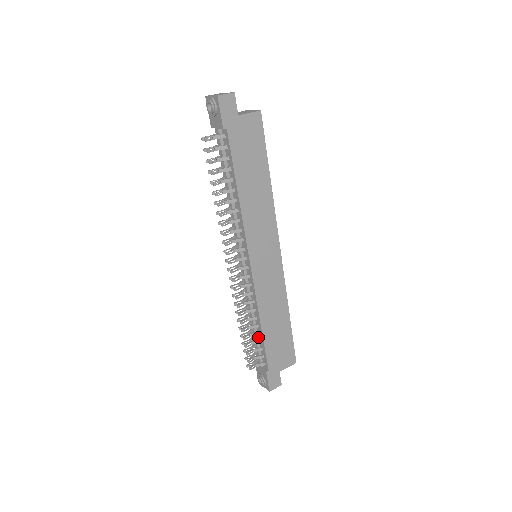
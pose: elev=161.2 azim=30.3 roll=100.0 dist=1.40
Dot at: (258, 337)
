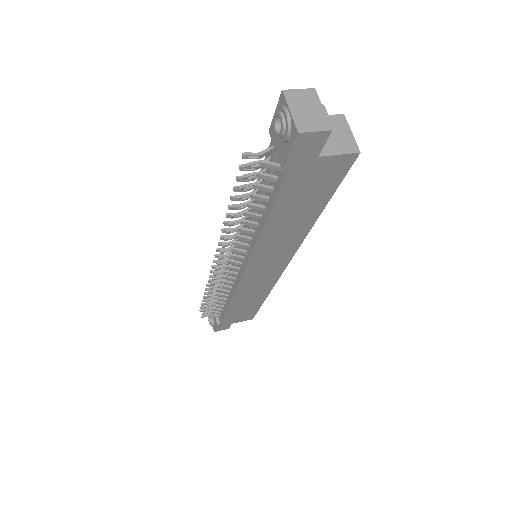
Dot at: (223, 301)
